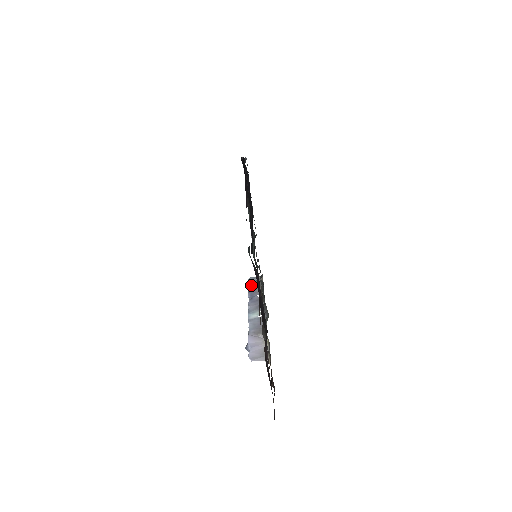
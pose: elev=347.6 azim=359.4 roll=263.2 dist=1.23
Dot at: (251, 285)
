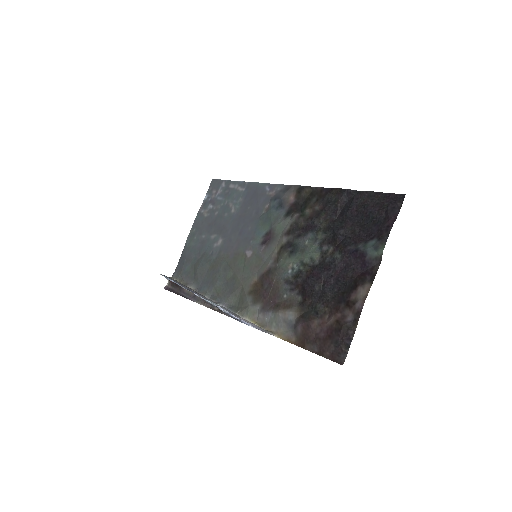
Dot at: occluded
